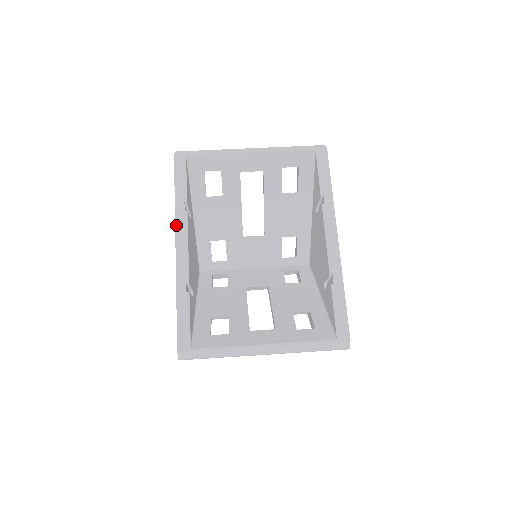
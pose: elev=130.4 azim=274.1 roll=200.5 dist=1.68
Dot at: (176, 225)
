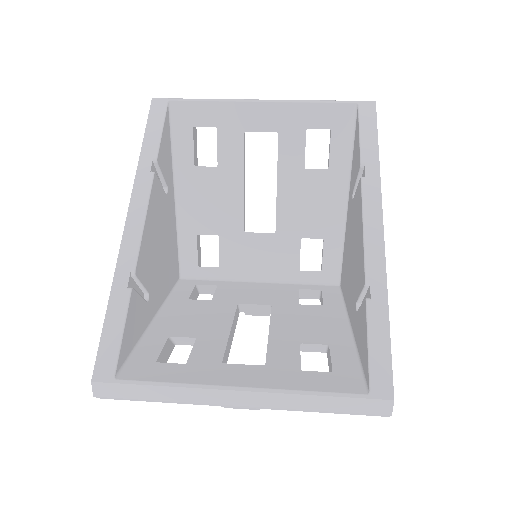
Dot at: (134, 189)
